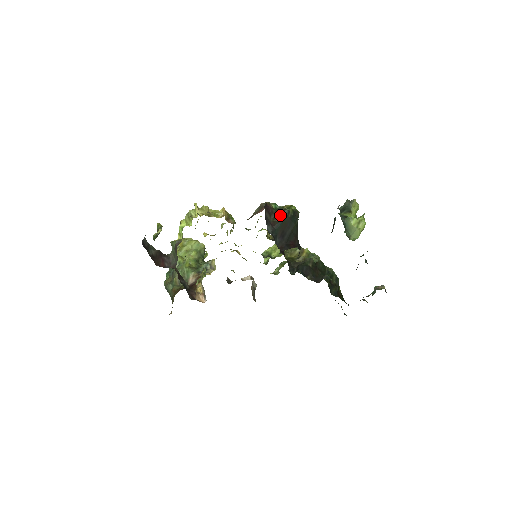
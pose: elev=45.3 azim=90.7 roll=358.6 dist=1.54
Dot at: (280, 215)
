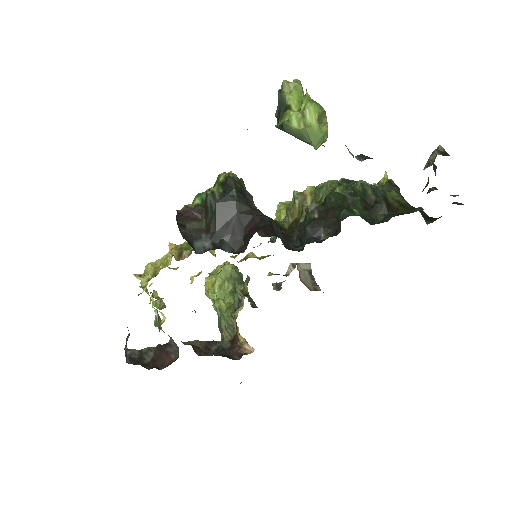
Dot at: (207, 209)
